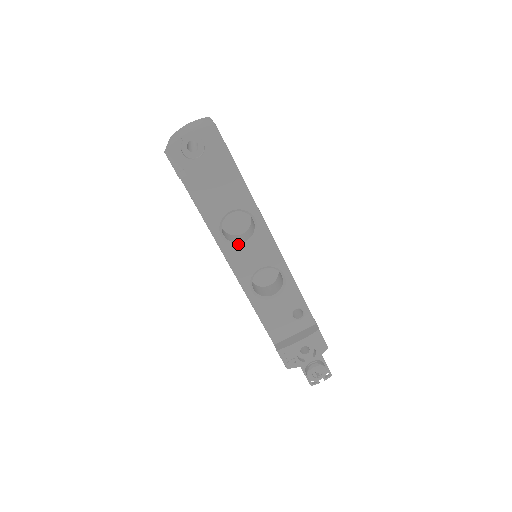
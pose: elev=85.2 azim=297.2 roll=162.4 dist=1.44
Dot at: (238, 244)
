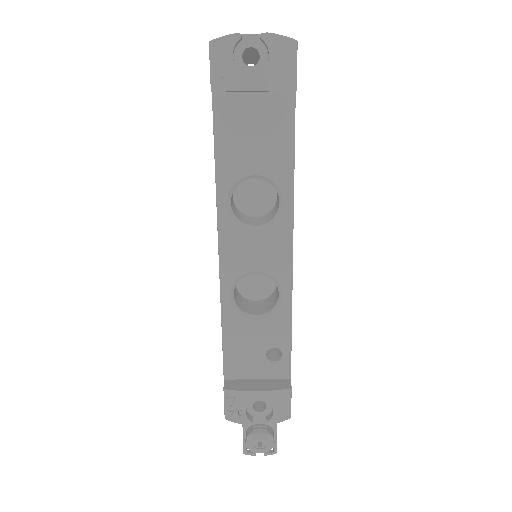
Dot at: (244, 225)
